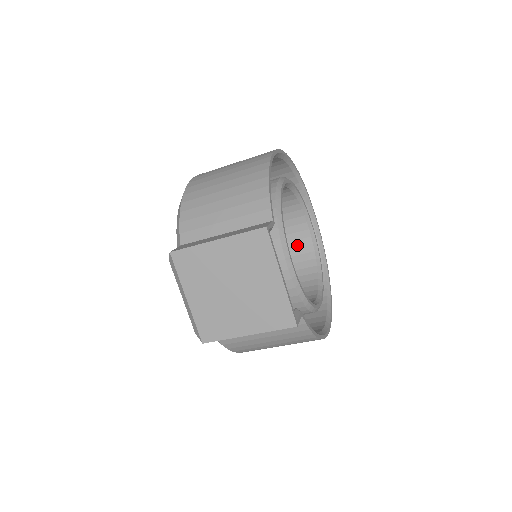
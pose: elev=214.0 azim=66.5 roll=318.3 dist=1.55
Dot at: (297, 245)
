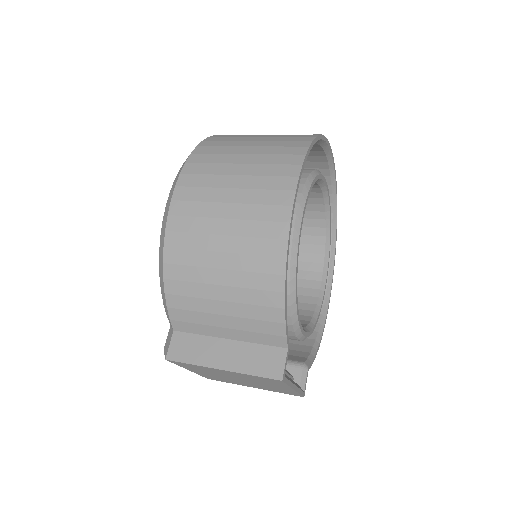
Dot at: occluded
